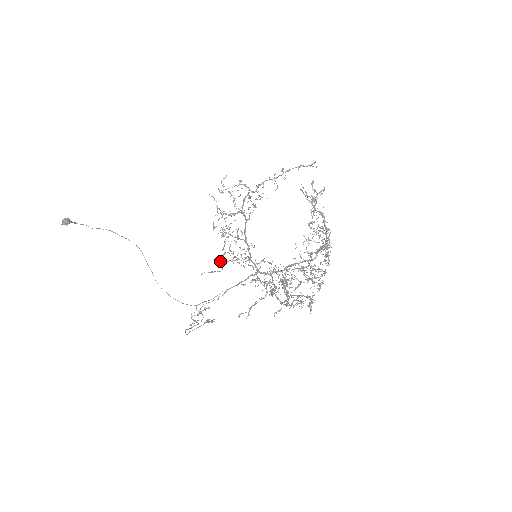
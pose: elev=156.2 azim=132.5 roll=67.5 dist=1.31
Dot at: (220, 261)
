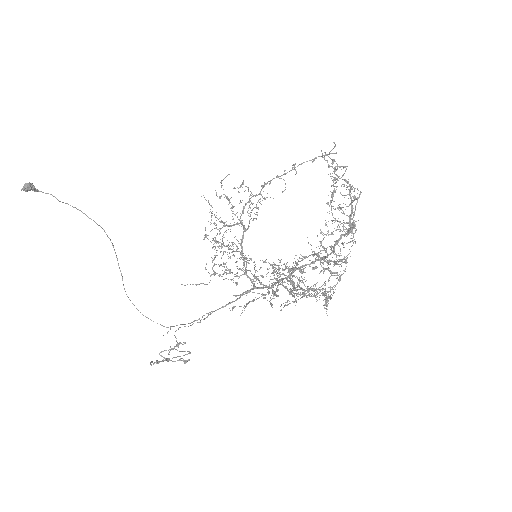
Dot at: (208, 272)
